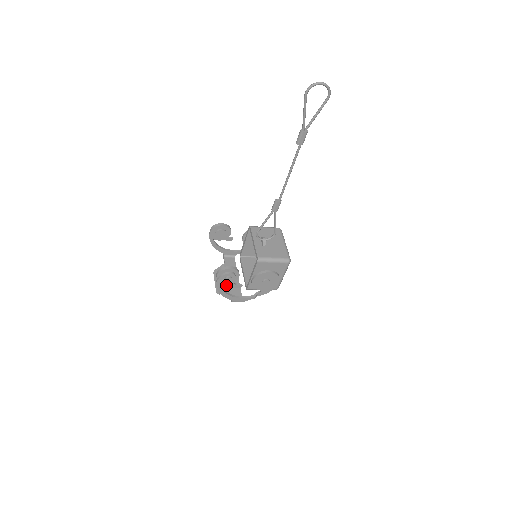
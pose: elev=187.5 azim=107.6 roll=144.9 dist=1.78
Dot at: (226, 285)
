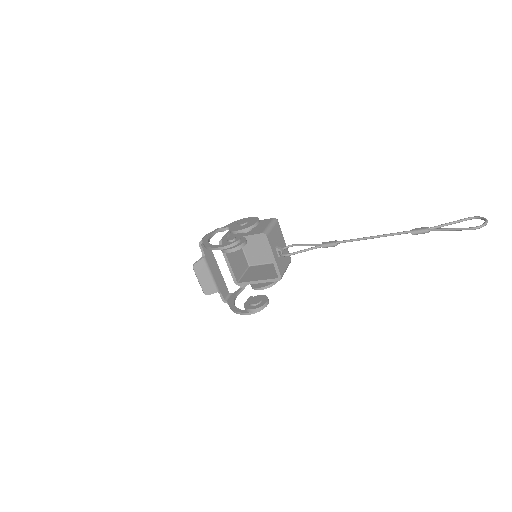
Dot at: (216, 285)
